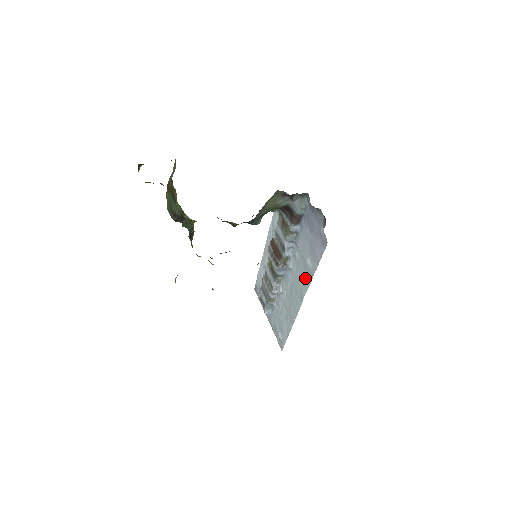
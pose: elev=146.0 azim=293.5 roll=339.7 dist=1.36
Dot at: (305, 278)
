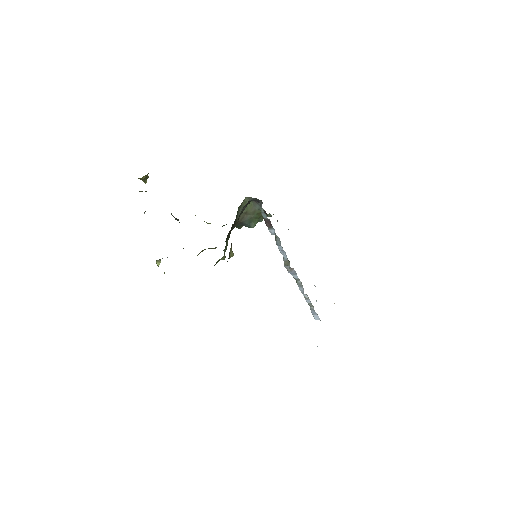
Dot at: occluded
